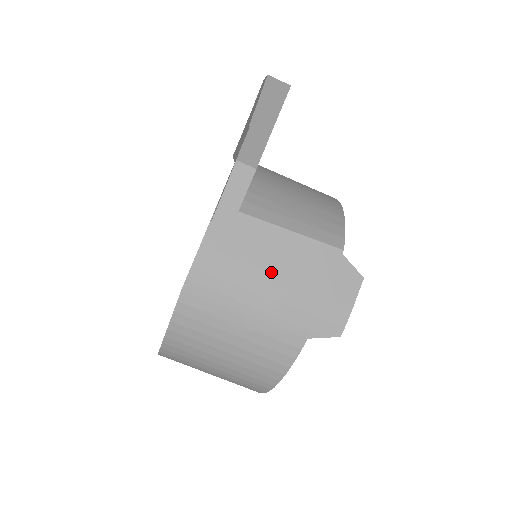
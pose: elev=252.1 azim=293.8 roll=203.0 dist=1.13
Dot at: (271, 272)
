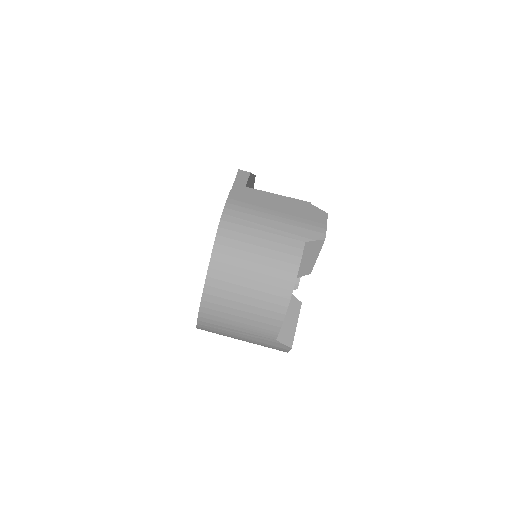
Dot at: (272, 210)
